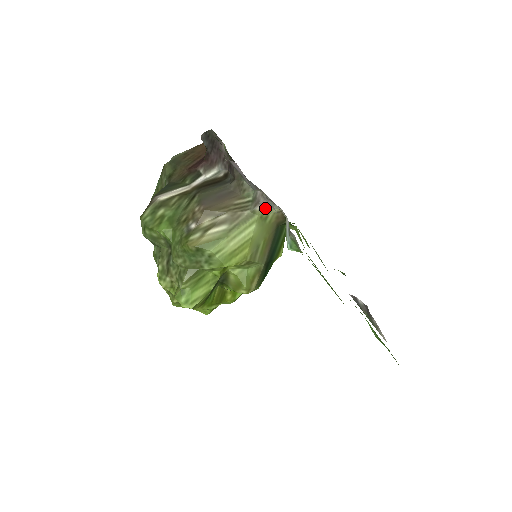
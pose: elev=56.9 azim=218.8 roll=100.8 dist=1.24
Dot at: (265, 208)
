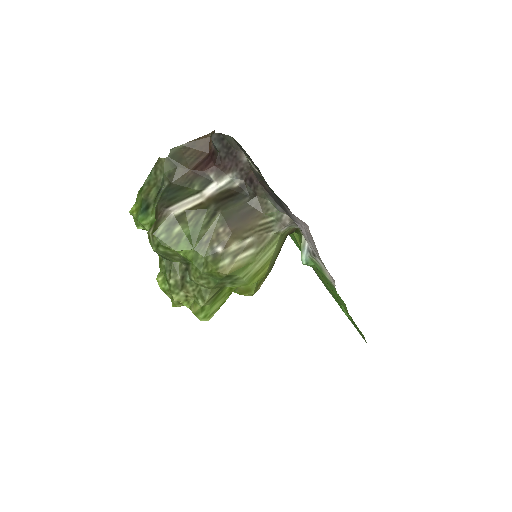
Dot at: (287, 228)
